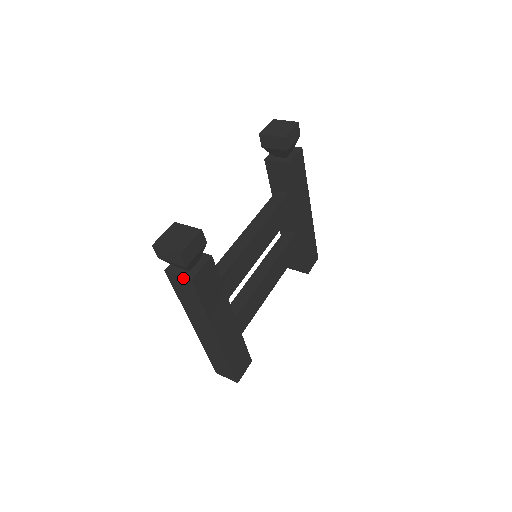
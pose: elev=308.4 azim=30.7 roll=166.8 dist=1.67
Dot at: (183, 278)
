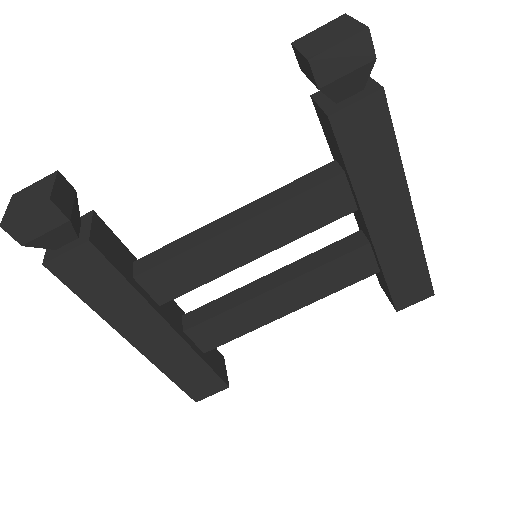
Dot at: (47, 255)
